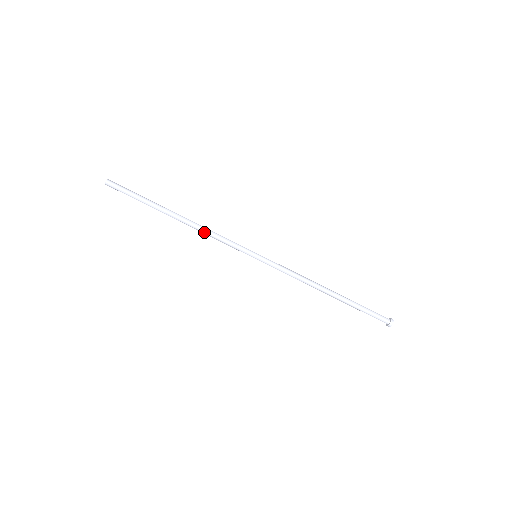
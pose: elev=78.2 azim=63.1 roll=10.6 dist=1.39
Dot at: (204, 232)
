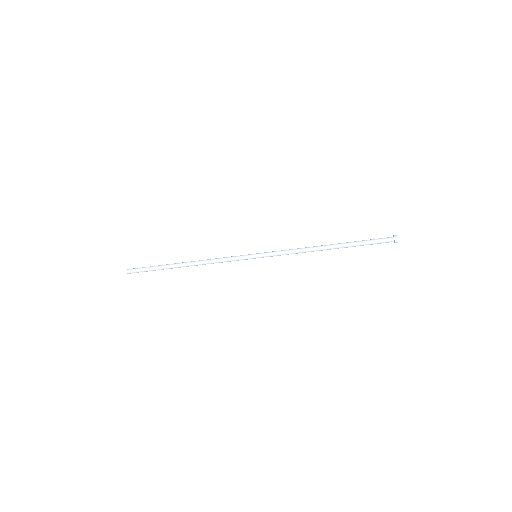
Dot at: (210, 263)
